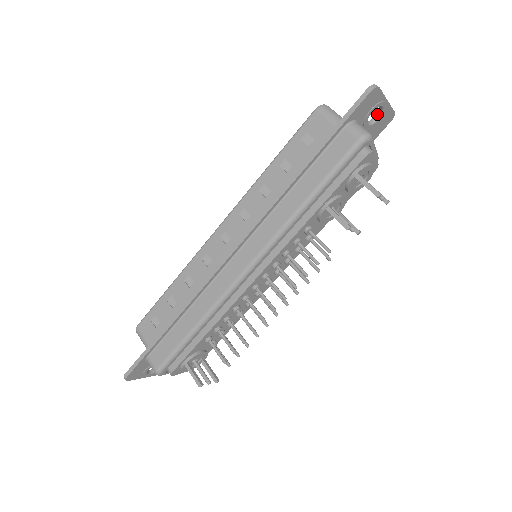
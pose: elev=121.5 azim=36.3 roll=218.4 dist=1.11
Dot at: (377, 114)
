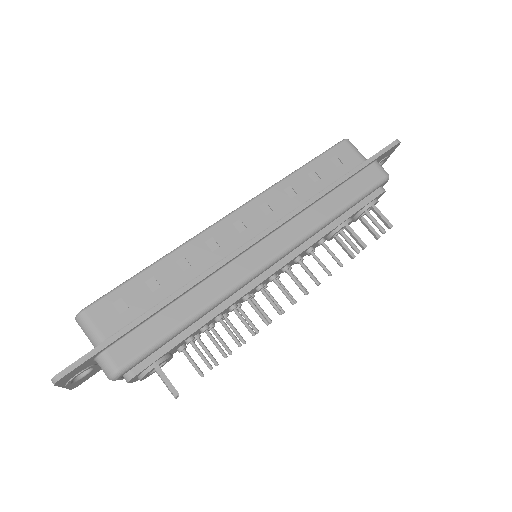
Dot at: occluded
